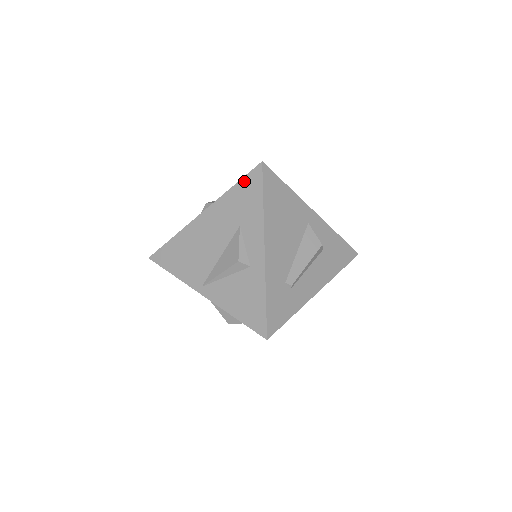
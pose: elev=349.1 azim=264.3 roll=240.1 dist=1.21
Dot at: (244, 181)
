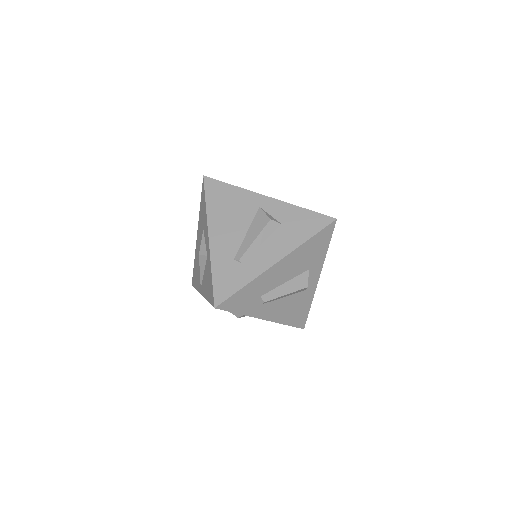
Dot at: (201, 196)
